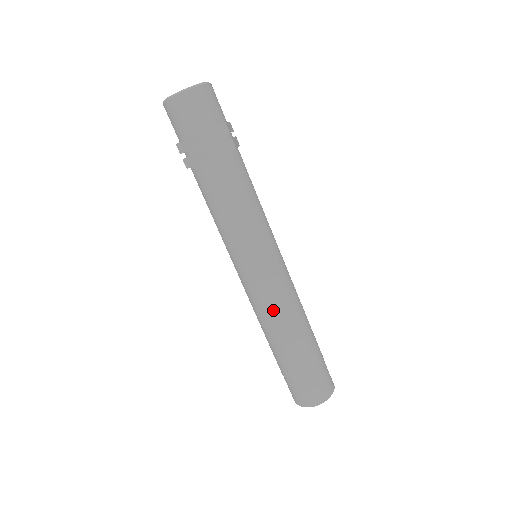
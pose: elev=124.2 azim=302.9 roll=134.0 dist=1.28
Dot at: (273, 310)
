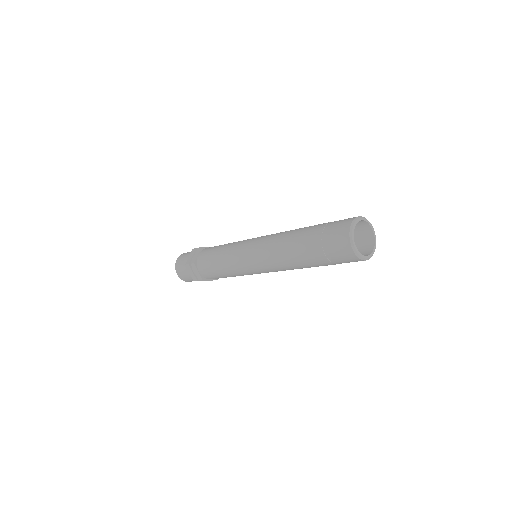
Dot at: (275, 235)
